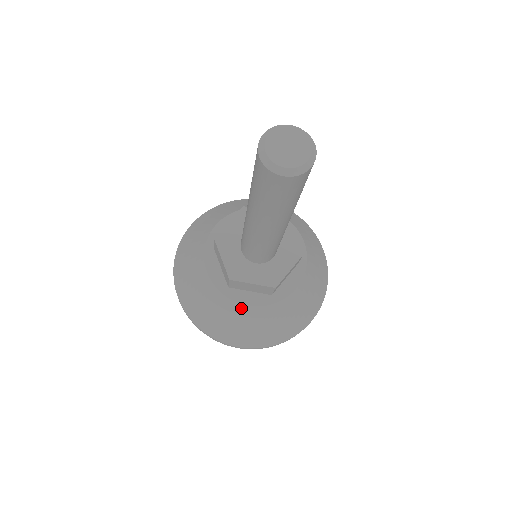
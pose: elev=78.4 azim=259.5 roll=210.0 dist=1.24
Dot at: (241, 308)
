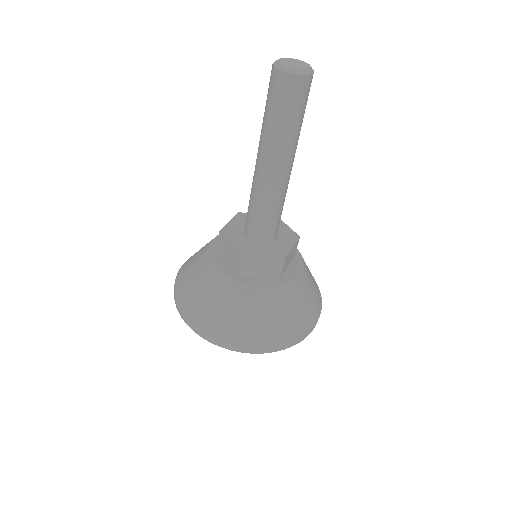
Dot at: (210, 269)
